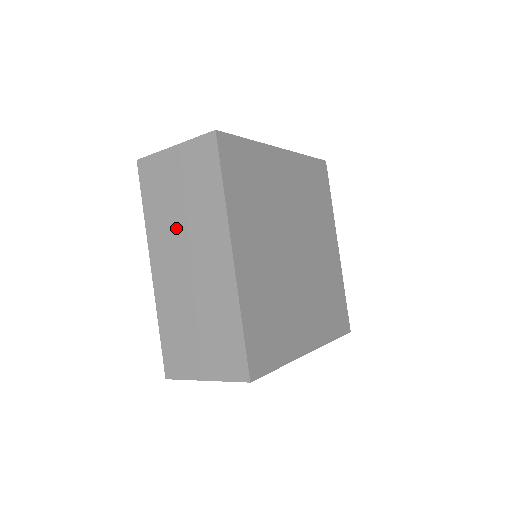
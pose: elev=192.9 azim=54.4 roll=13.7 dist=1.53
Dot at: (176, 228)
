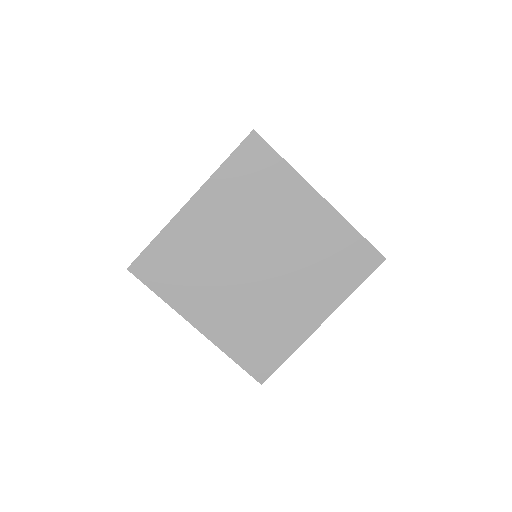
Dot at: occluded
